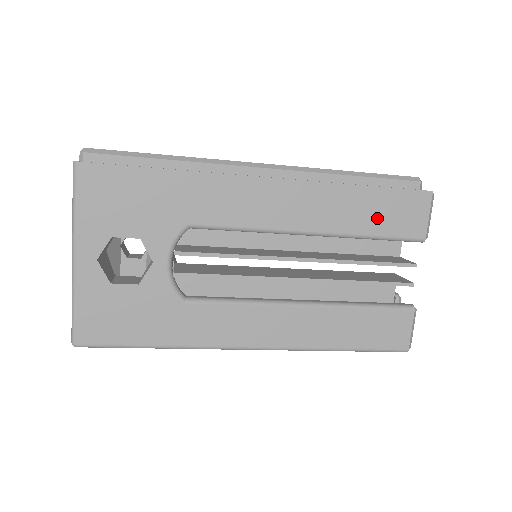
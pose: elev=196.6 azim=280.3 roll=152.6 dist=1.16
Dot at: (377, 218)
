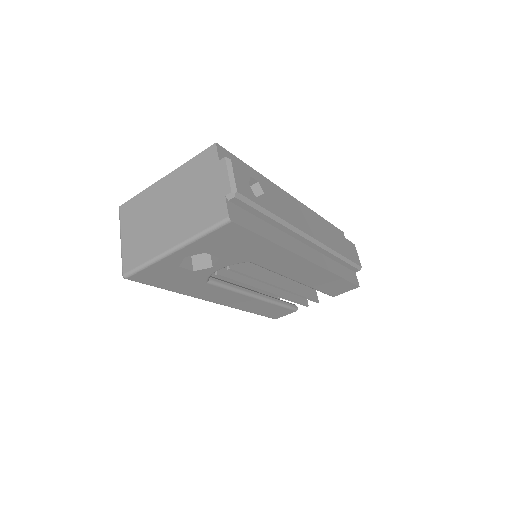
Dot at: (328, 286)
